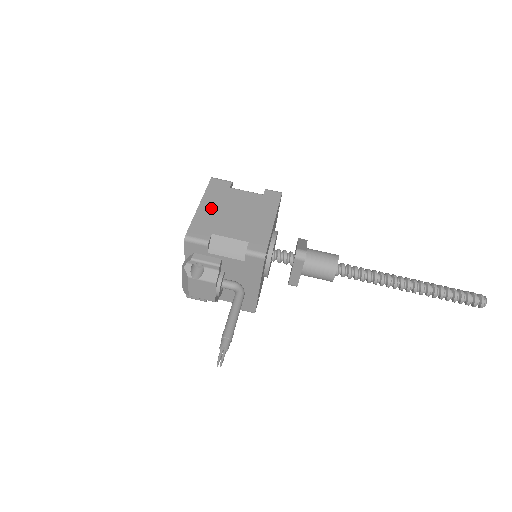
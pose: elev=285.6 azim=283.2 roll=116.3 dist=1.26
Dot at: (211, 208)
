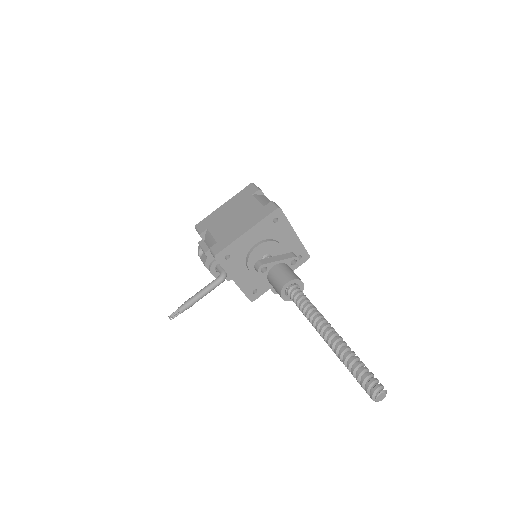
Dot at: (226, 209)
